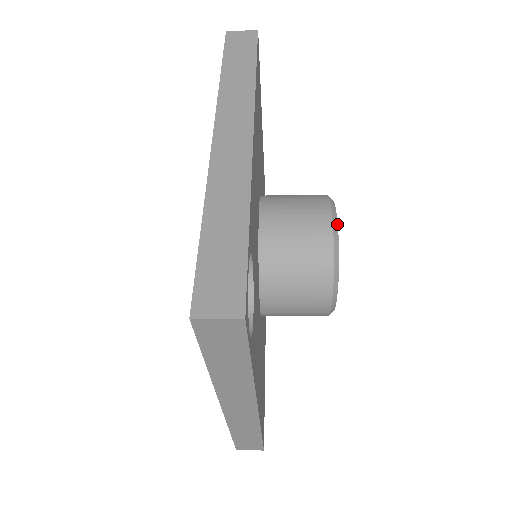
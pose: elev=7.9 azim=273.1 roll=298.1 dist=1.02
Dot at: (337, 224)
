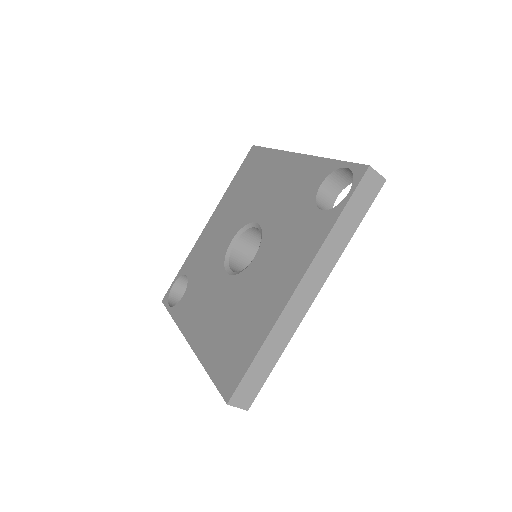
Dot at: occluded
